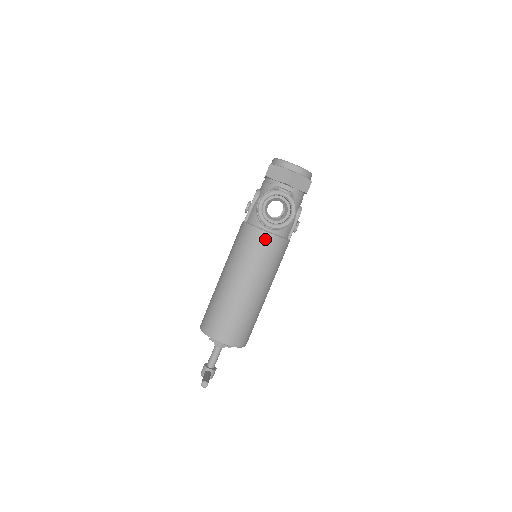
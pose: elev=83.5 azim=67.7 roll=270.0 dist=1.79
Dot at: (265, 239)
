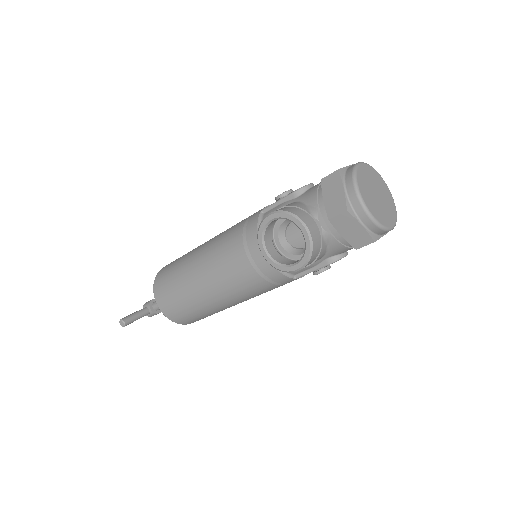
Dot at: (257, 257)
